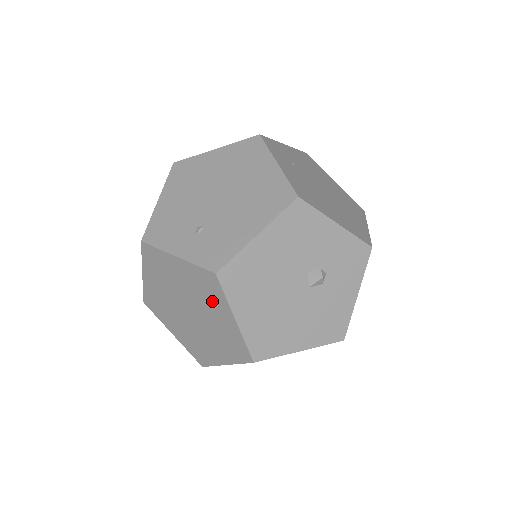
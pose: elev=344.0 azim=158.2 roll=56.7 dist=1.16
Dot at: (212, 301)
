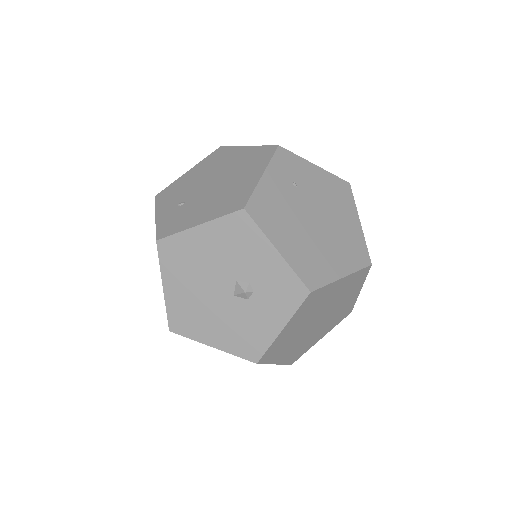
Dot at: occluded
